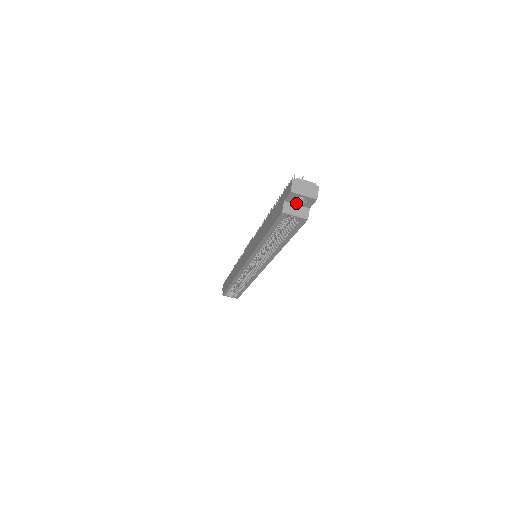
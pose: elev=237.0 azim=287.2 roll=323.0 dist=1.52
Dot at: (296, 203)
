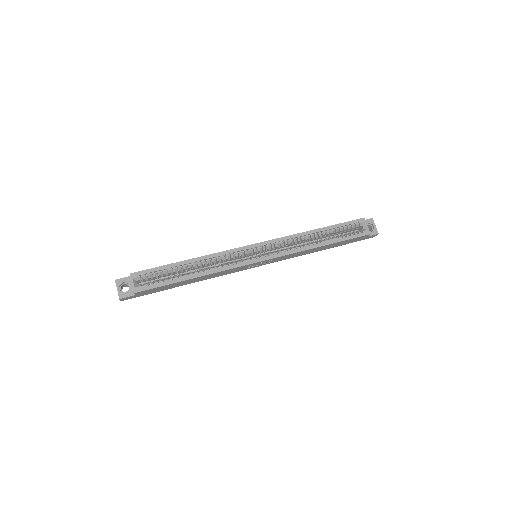
Dot at: occluded
